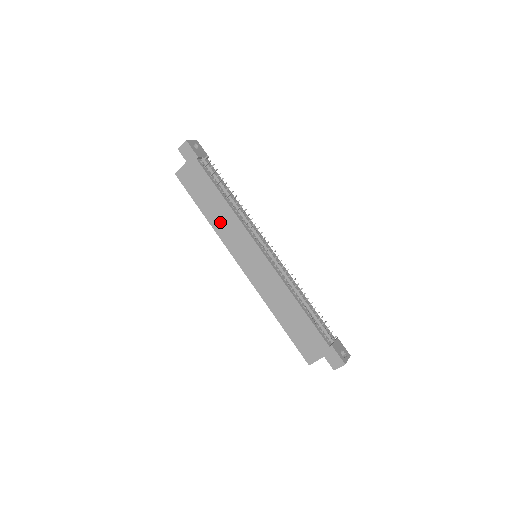
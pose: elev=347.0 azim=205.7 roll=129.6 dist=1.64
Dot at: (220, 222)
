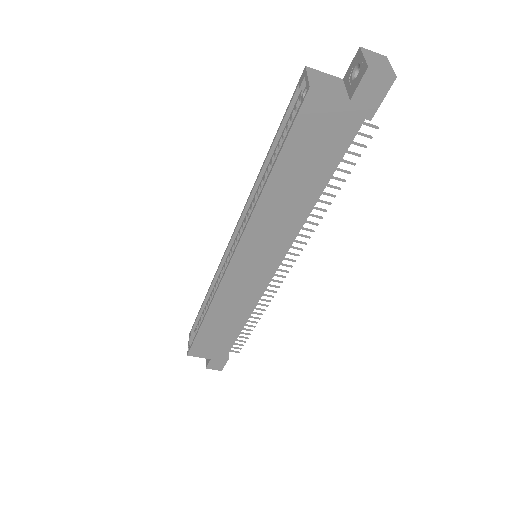
Dot at: (275, 210)
